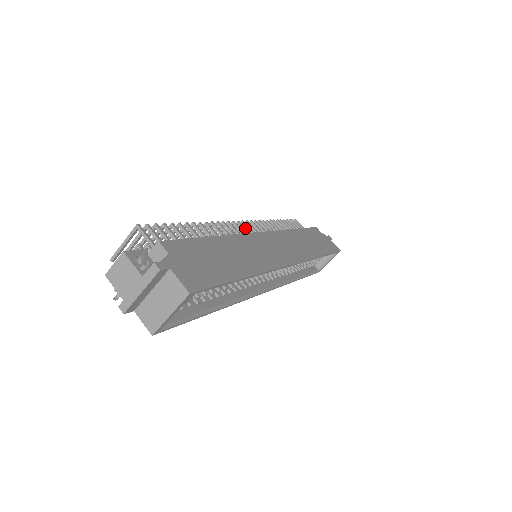
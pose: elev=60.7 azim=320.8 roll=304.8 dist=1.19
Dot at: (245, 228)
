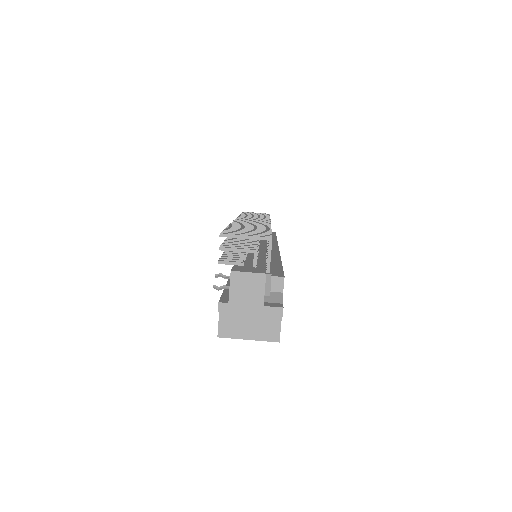
Dot at: occluded
